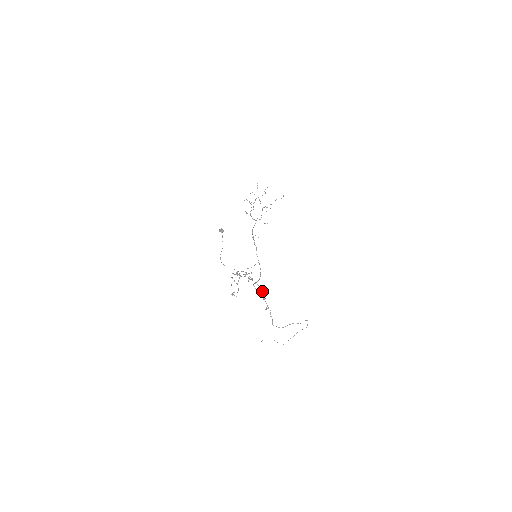
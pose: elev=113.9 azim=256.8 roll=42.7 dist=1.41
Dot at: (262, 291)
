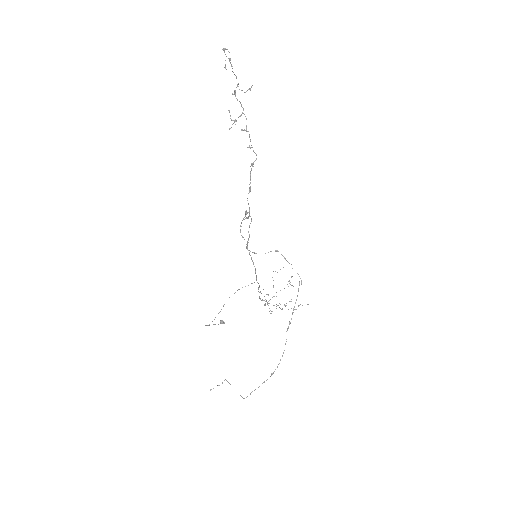
Dot at: (251, 164)
